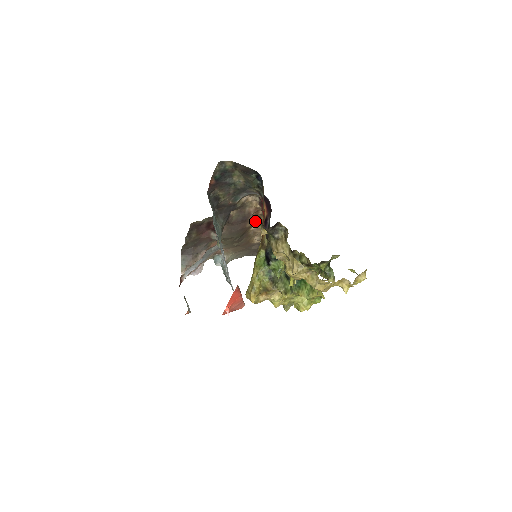
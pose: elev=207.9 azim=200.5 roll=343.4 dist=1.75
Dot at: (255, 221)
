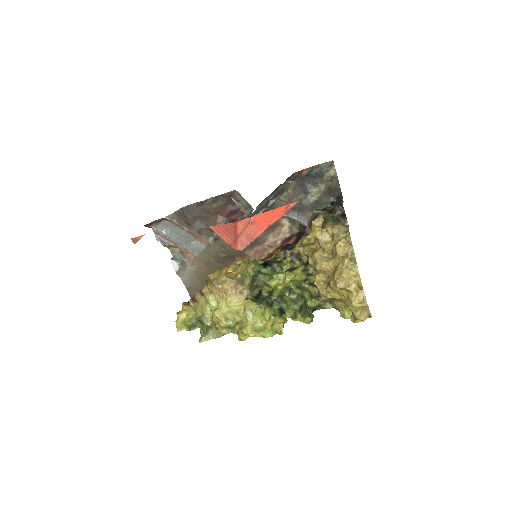
Dot at: (254, 256)
